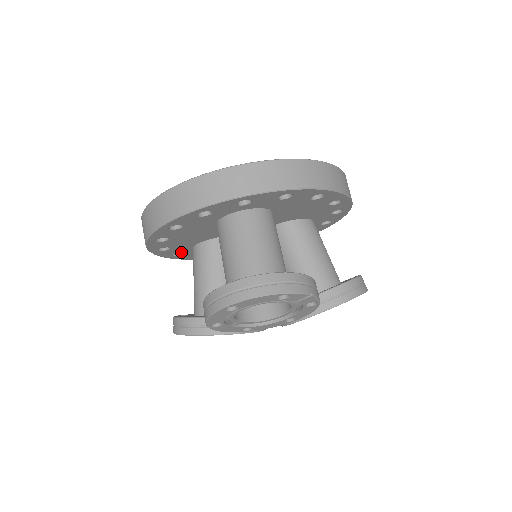
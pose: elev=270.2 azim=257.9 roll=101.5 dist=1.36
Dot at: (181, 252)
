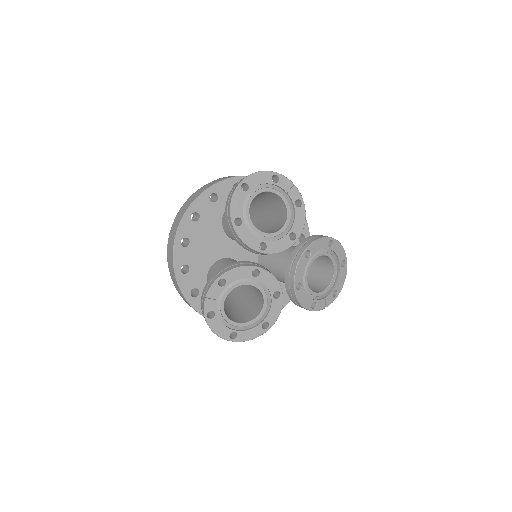
Dot at: (198, 287)
